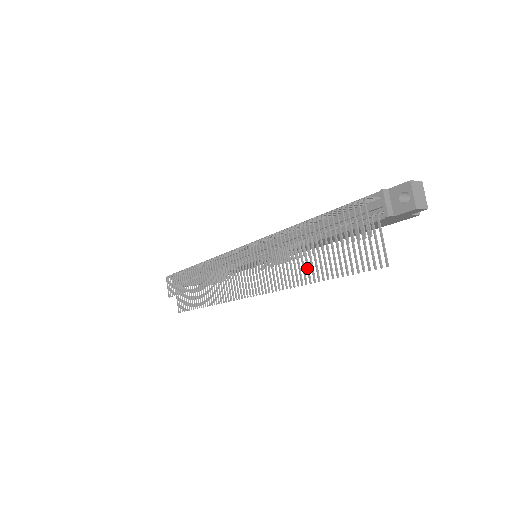
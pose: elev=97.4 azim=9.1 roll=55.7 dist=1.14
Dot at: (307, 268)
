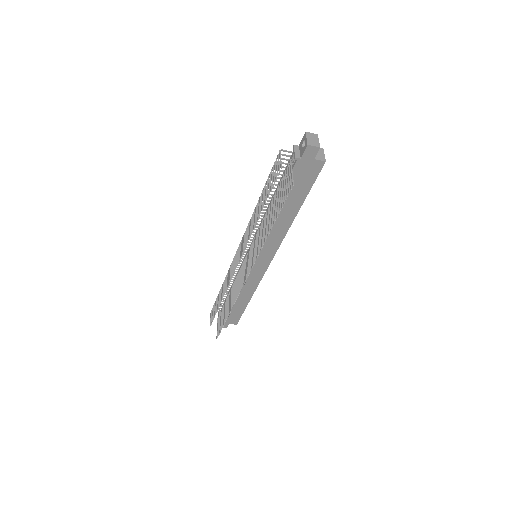
Dot at: (267, 227)
